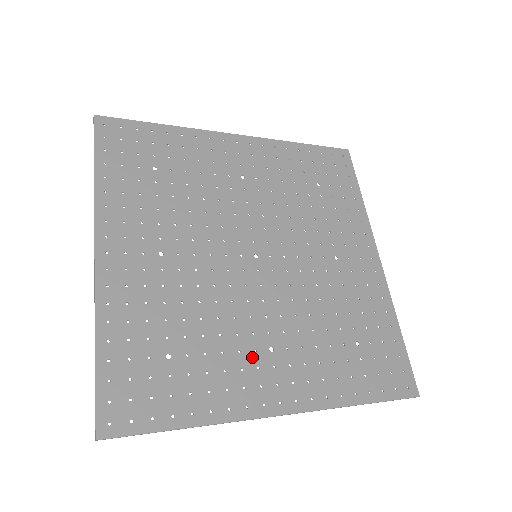
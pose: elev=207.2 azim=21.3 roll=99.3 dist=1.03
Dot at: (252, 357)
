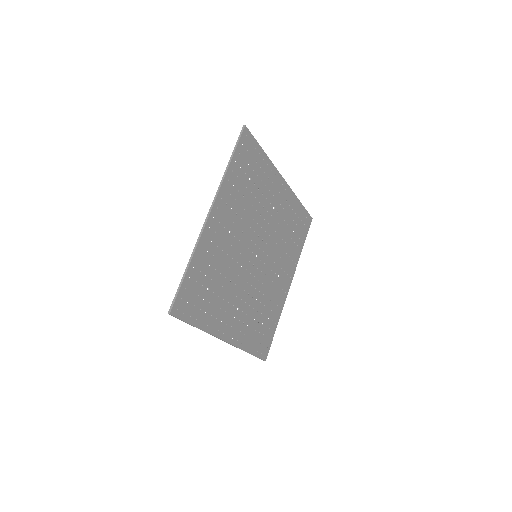
Dot at: (276, 288)
